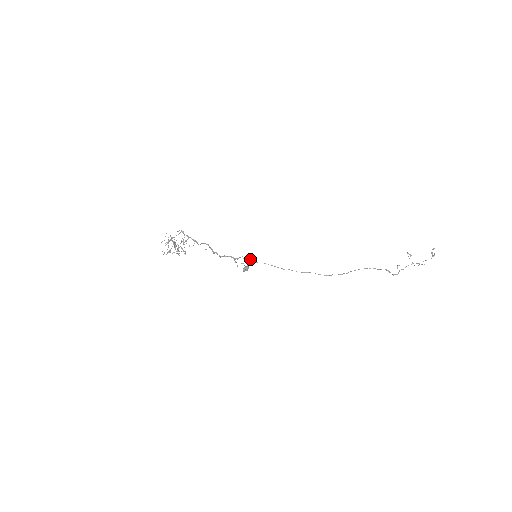
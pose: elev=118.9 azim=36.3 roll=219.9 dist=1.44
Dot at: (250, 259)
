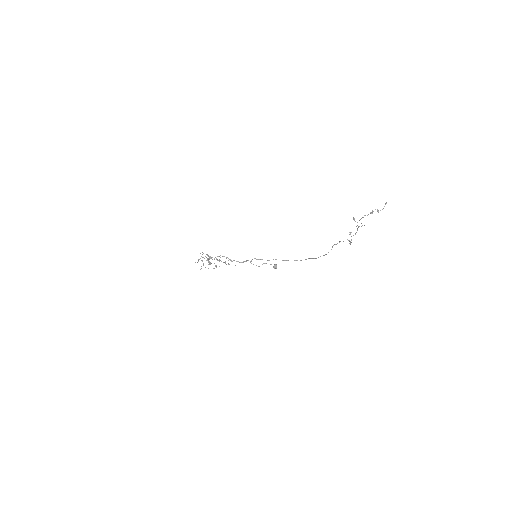
Dot at: (261, 259)
